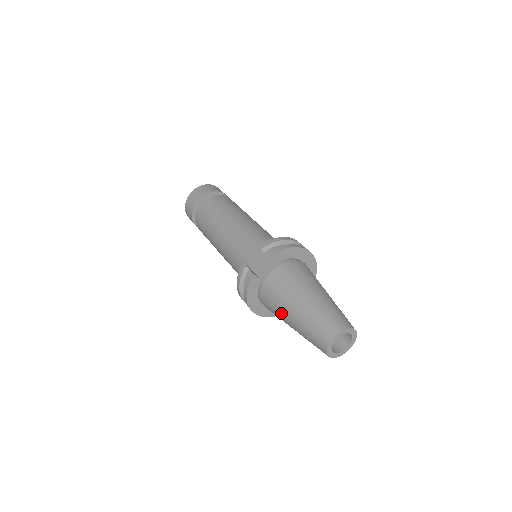
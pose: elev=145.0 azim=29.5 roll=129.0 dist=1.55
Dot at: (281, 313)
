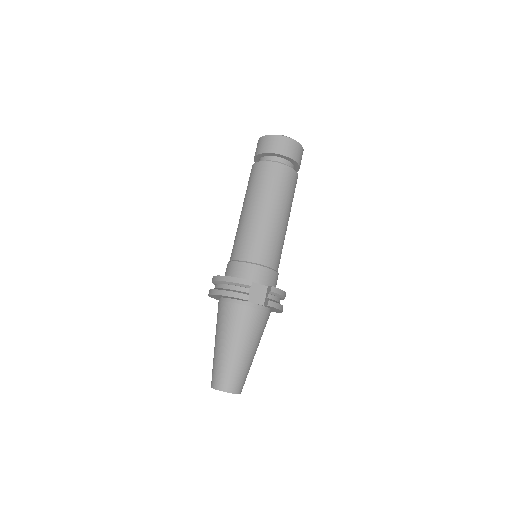
Dot at: (225, 333)
